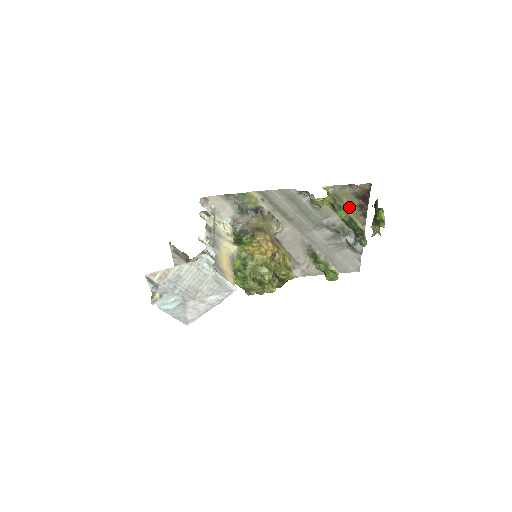
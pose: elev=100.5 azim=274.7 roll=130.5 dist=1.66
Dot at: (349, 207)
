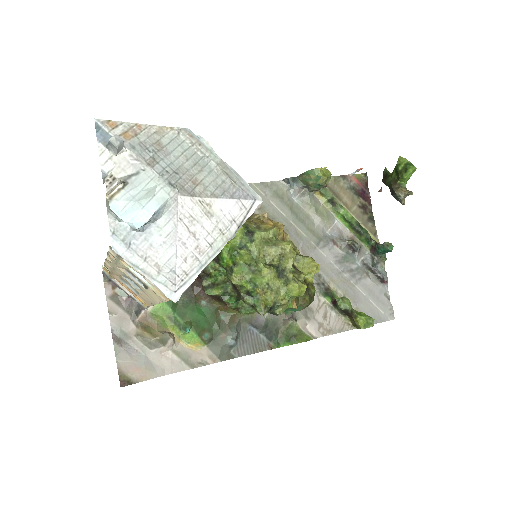
Dot at: (351, 209)
